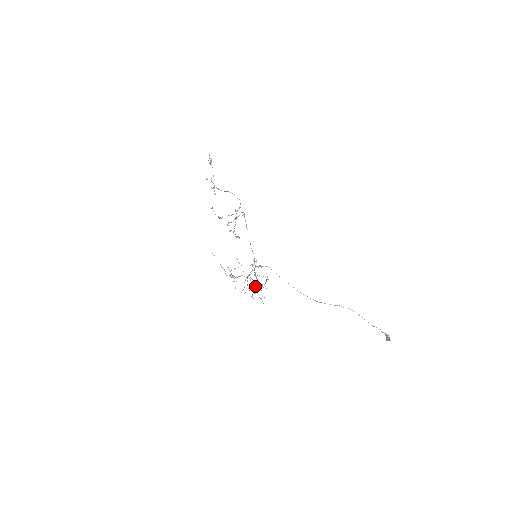
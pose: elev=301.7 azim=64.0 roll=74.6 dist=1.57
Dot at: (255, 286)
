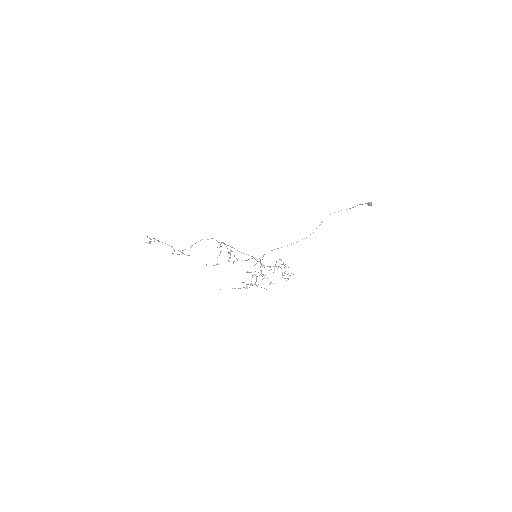
Dot at: occluded
